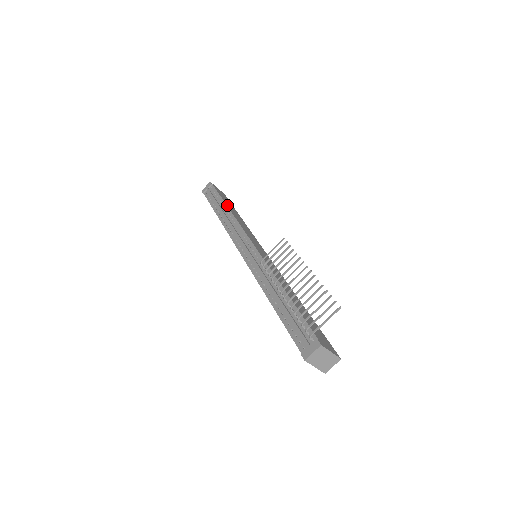
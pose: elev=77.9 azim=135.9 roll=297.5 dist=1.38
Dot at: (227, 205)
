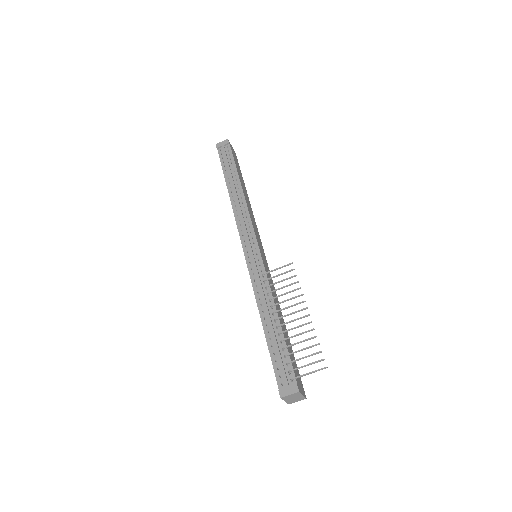
Dot at: (240, 180)
